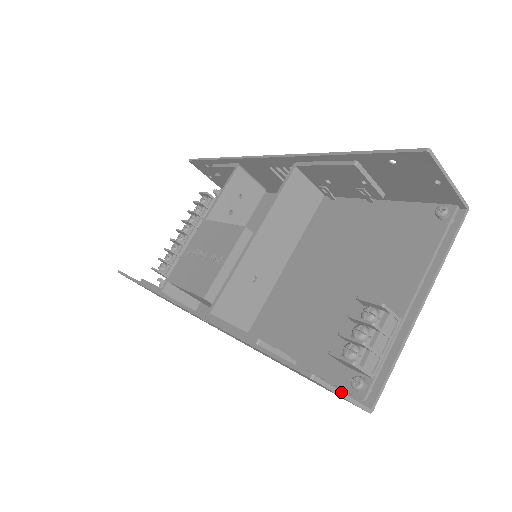
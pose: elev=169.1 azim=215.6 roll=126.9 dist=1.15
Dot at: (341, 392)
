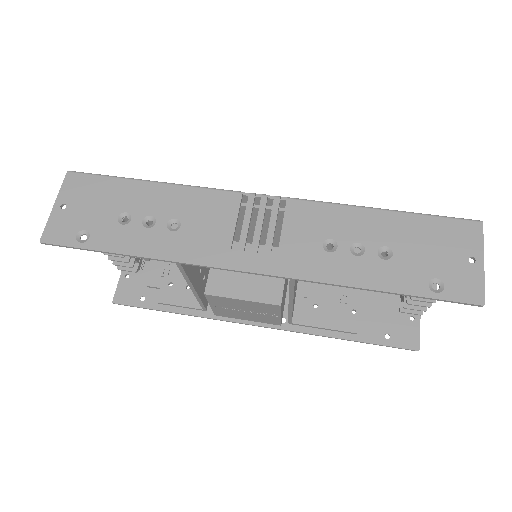
Dot at: occluded
